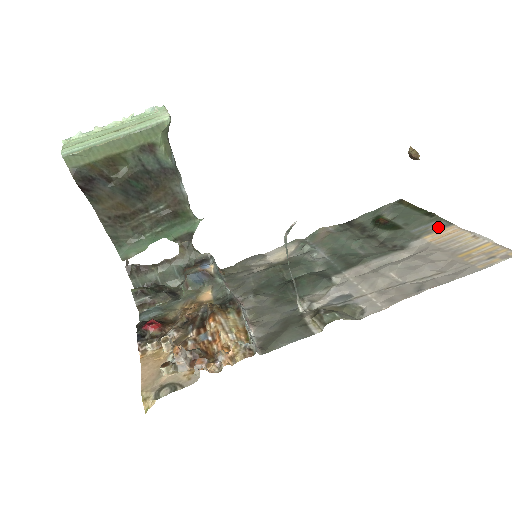
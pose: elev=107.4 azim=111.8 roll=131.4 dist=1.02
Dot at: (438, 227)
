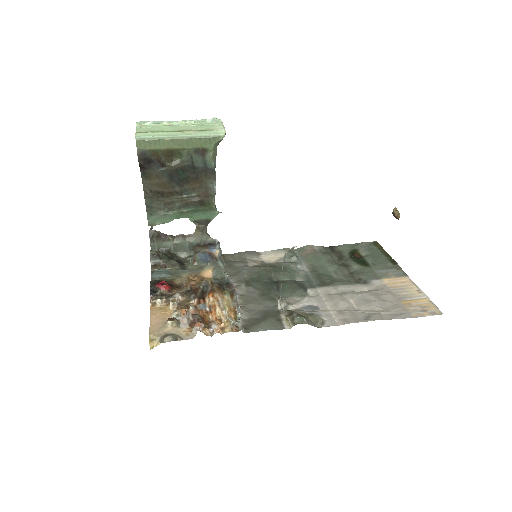
Dot at: (396, 274)
